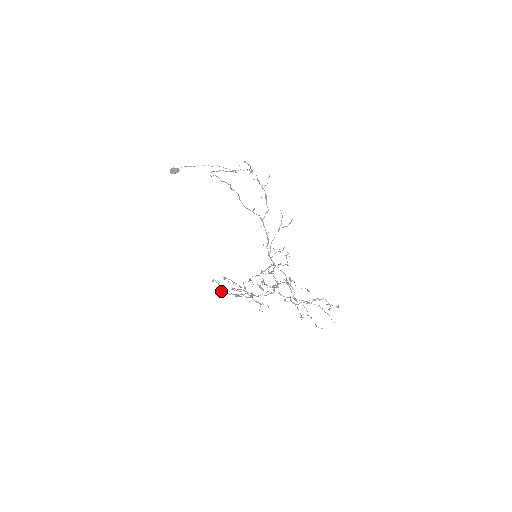
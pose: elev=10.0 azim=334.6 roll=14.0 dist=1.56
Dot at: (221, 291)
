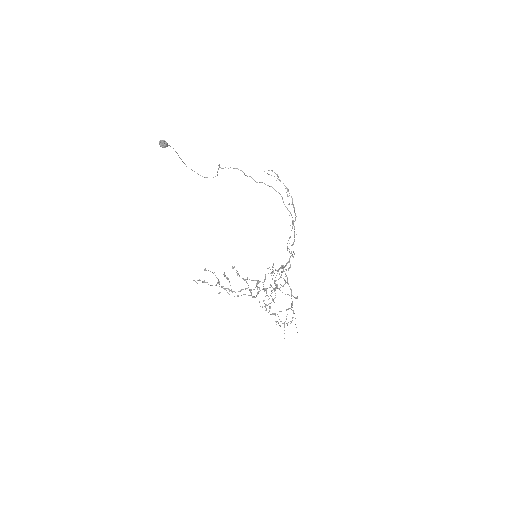
Dot at: (218, 281)
